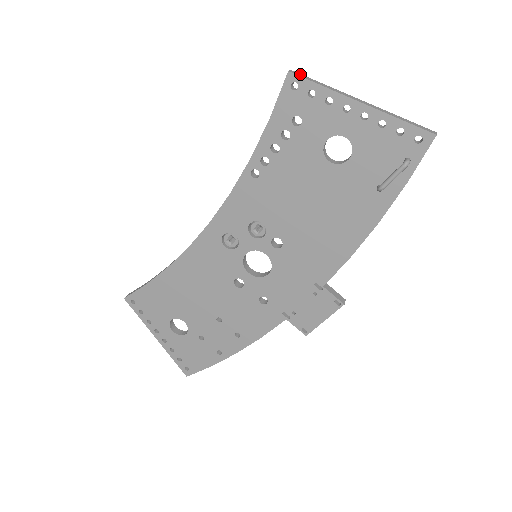
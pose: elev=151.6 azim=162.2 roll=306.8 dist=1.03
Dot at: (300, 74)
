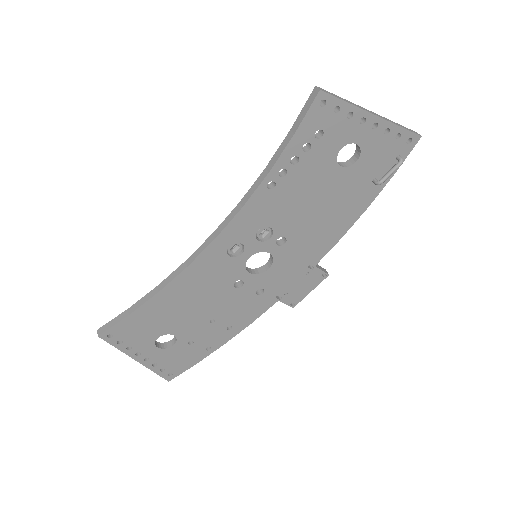
Dot at: (324, 90)
